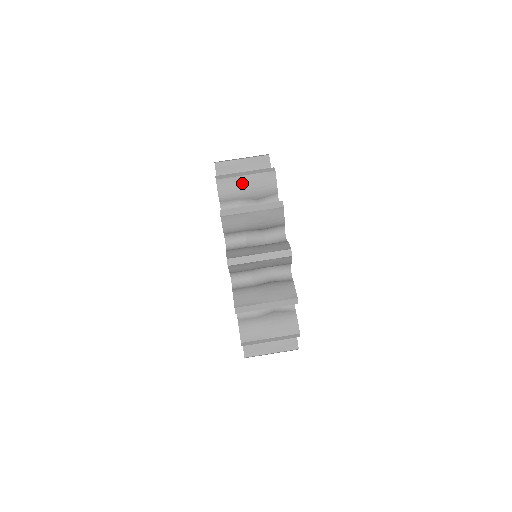
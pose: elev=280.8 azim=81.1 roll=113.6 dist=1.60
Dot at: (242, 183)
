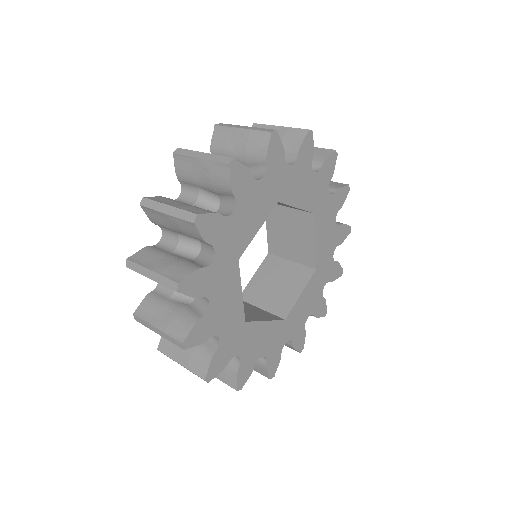
Dot at: (235, 137)
